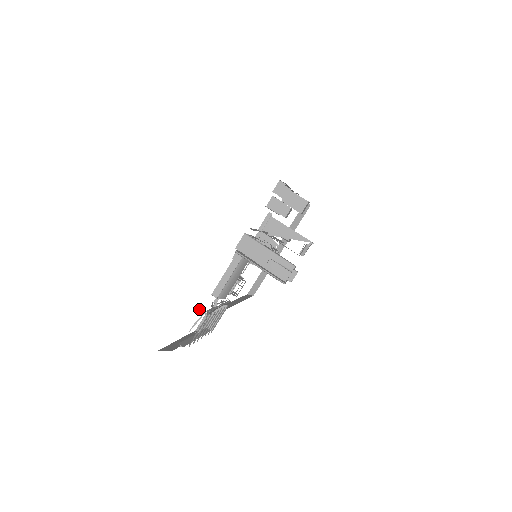
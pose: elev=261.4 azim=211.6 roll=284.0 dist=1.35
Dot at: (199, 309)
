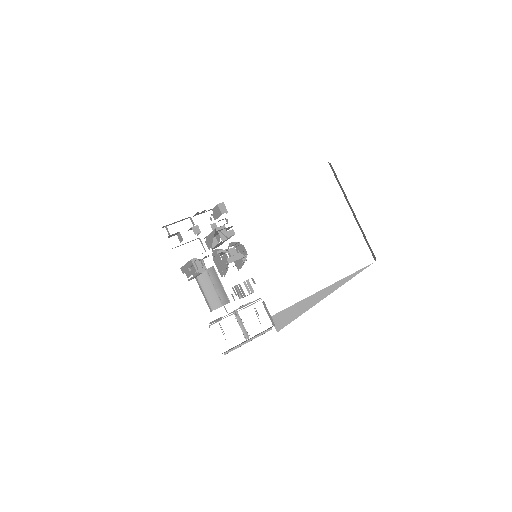
Dot at: occluded
